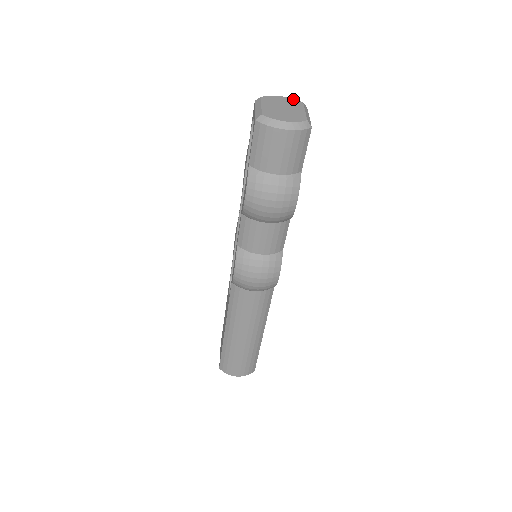
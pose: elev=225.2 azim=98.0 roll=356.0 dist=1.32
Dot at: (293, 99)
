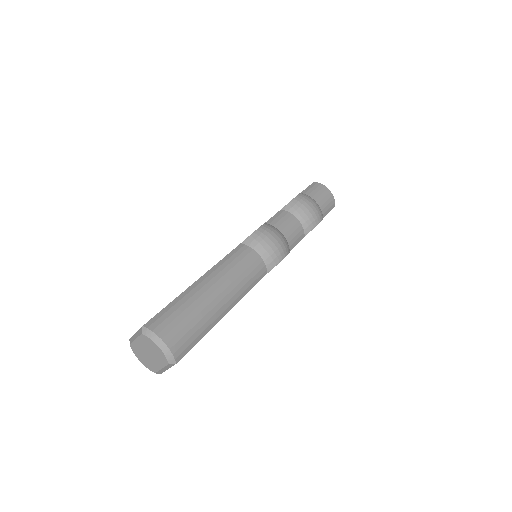
Dot at: occluded
